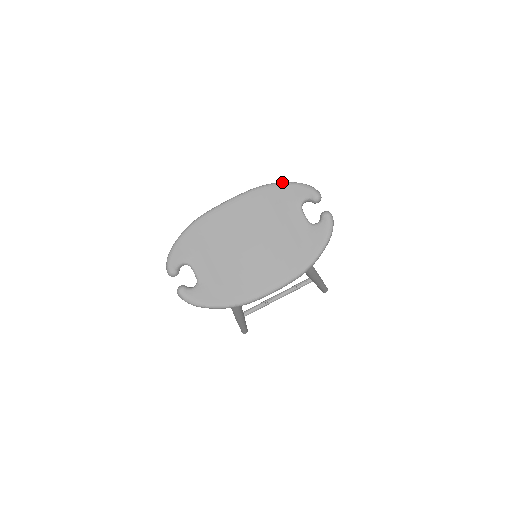
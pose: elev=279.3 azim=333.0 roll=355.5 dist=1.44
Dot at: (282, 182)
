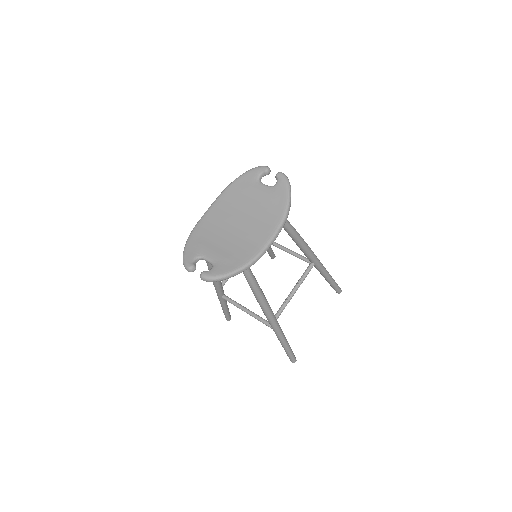
Dot at: (239, 176)
